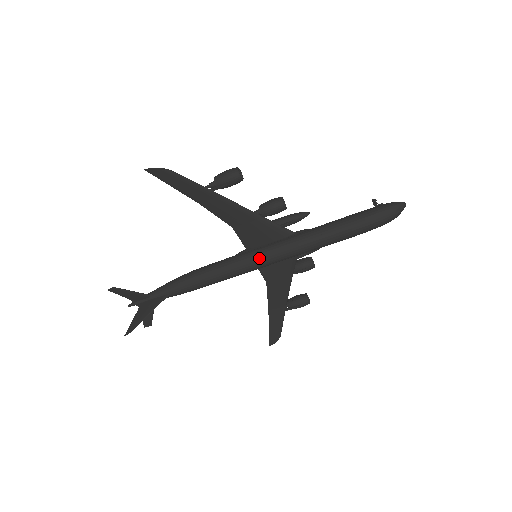
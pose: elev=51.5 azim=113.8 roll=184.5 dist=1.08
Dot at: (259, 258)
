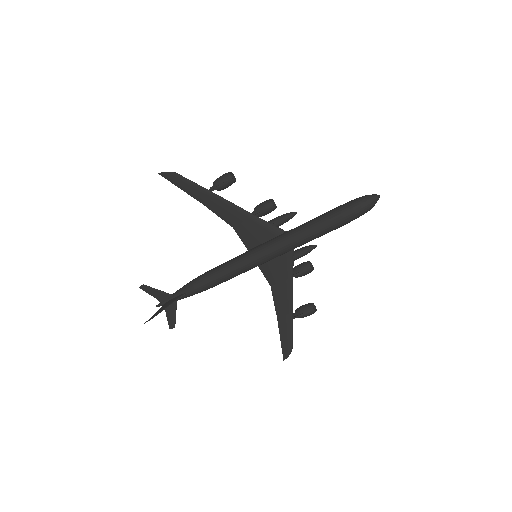
Dot at: (255, 254)
